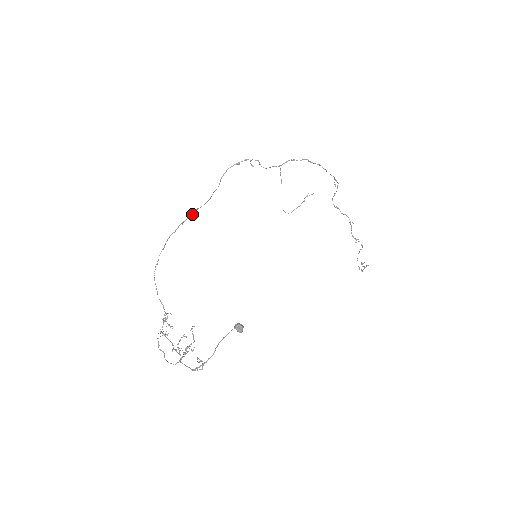
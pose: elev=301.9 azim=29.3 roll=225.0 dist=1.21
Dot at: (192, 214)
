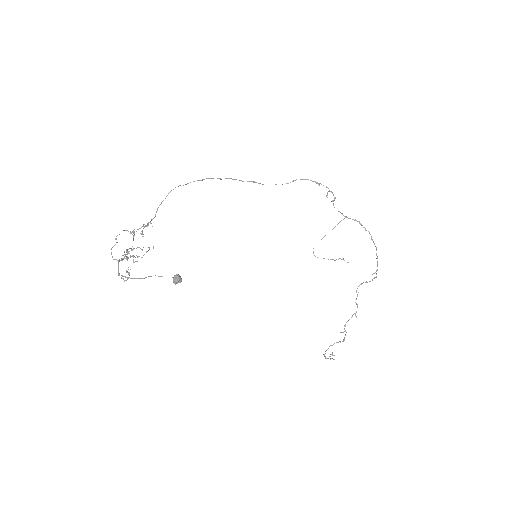
Dot at: (247, 181)
